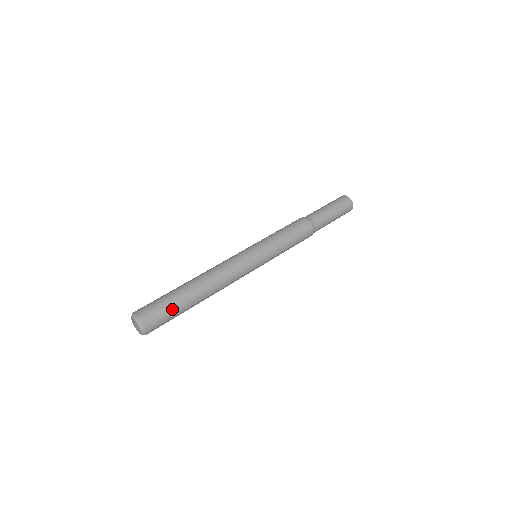
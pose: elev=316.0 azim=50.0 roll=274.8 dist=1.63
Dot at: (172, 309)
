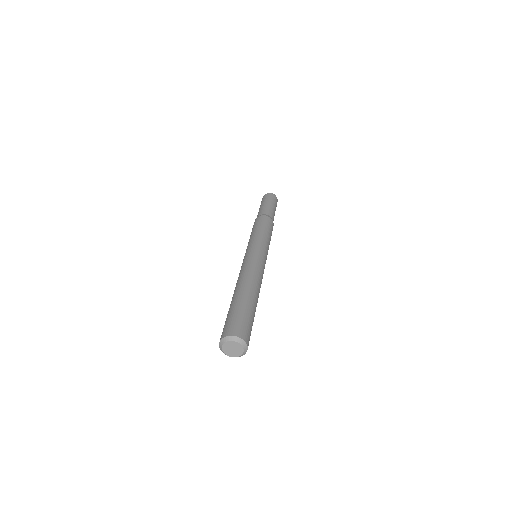
Dot at: (249, 316)
